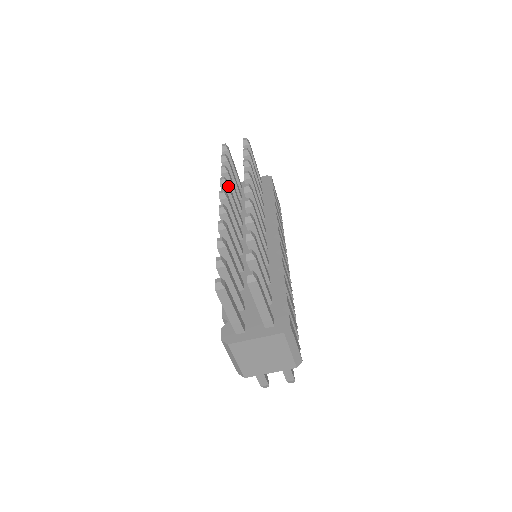
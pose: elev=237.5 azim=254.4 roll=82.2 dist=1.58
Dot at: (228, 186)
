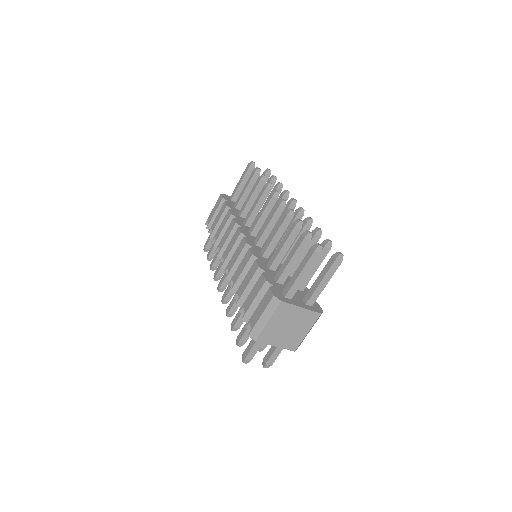
Dot at: (270, 191)
